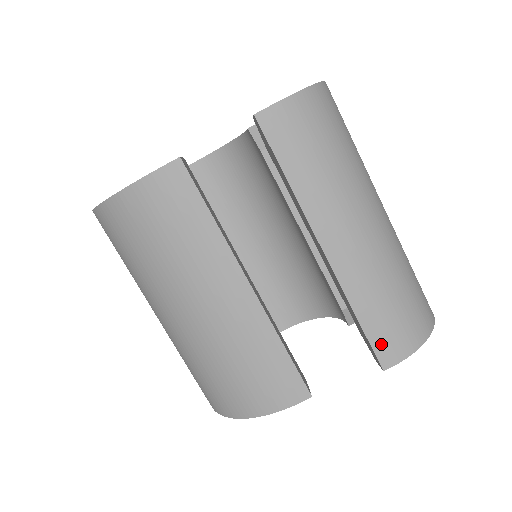
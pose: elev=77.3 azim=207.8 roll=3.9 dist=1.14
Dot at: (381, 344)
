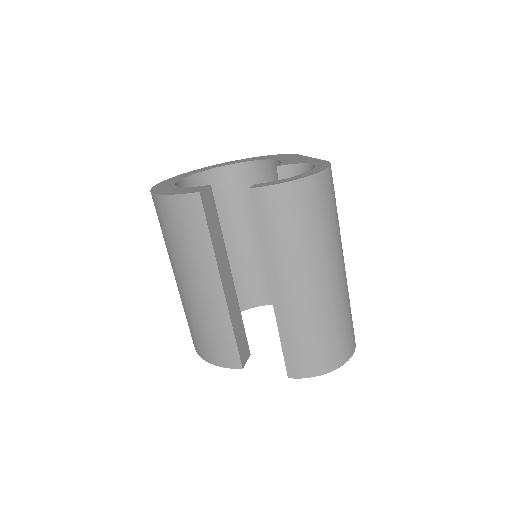
Dot at: (291, 362)
